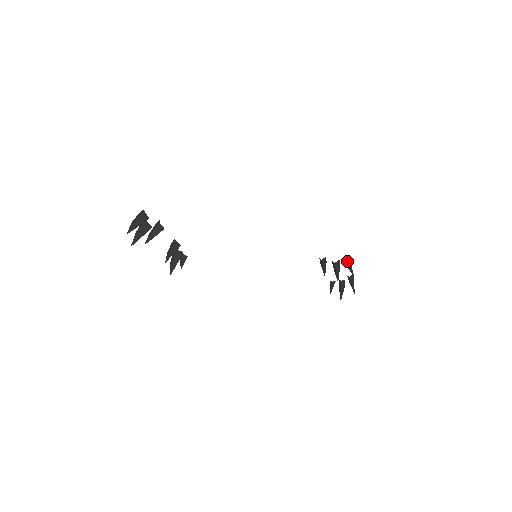
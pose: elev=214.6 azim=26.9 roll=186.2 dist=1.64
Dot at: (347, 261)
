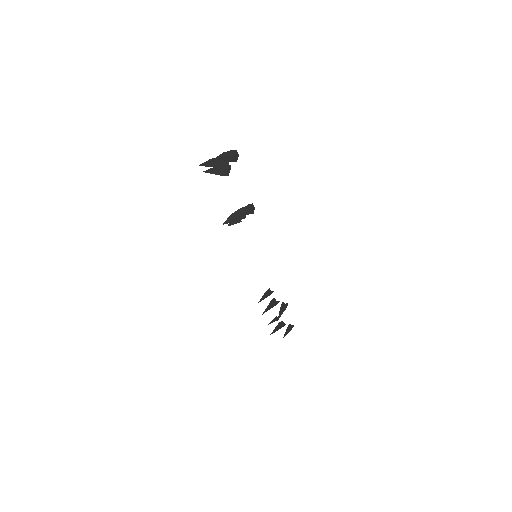
Dot at: (284, 307)
